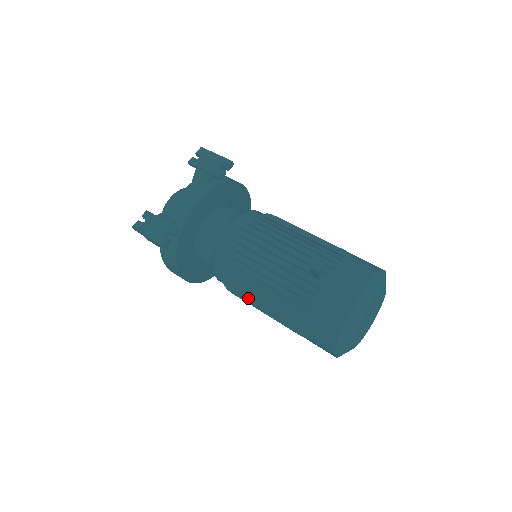
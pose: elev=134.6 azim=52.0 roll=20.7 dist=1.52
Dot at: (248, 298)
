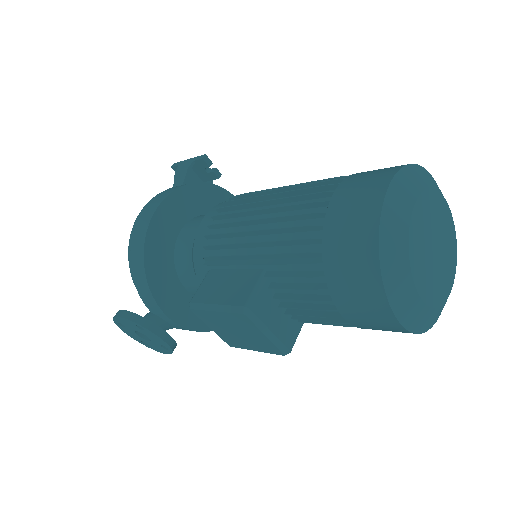
Dot at: (256, 196)
